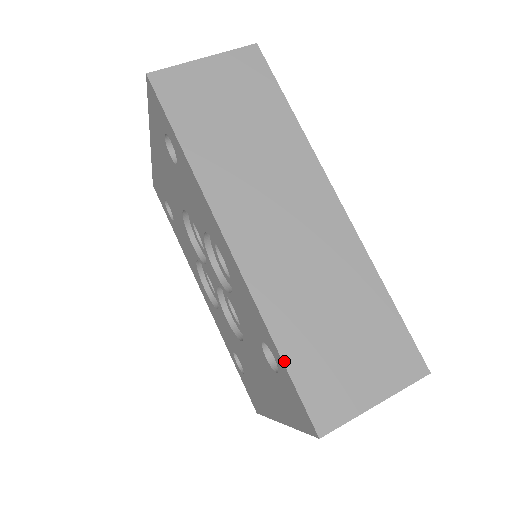
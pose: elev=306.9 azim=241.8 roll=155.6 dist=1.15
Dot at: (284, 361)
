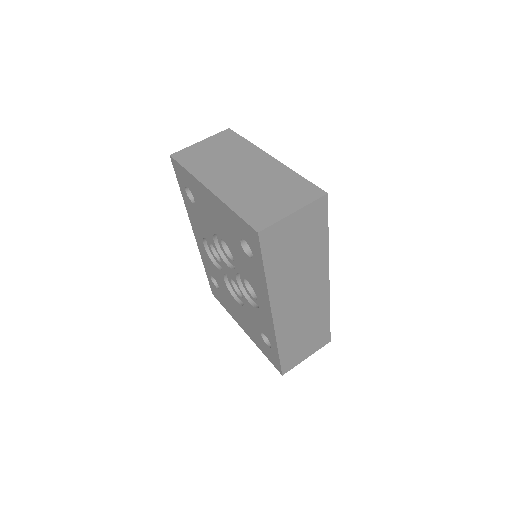
Dot at: (279, 356)
